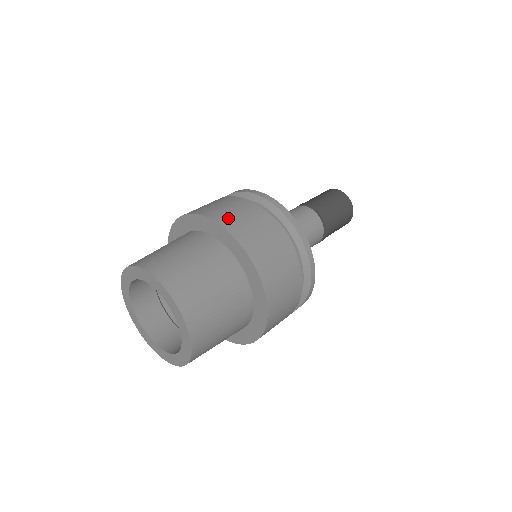
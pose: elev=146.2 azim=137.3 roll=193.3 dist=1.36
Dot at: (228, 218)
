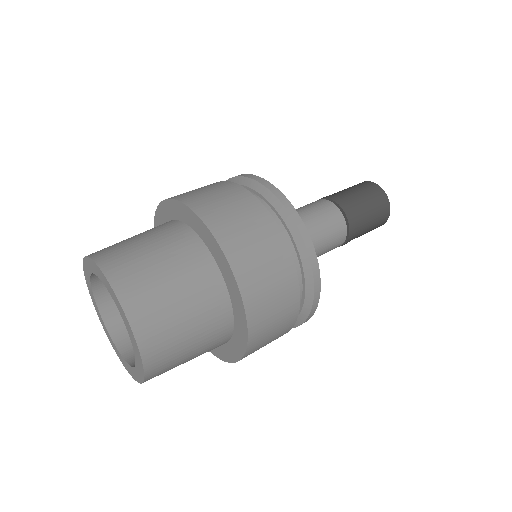
Dot at: (250, 272)
